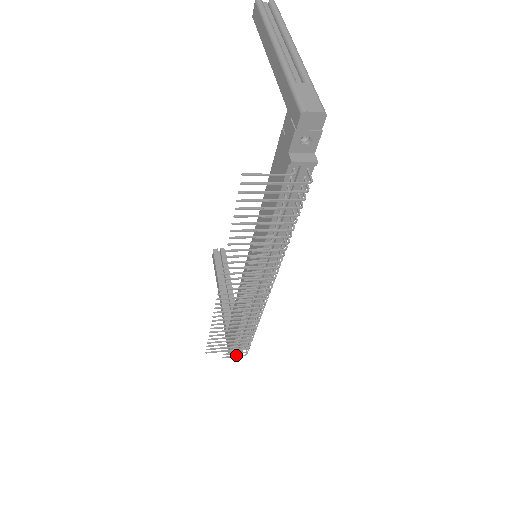
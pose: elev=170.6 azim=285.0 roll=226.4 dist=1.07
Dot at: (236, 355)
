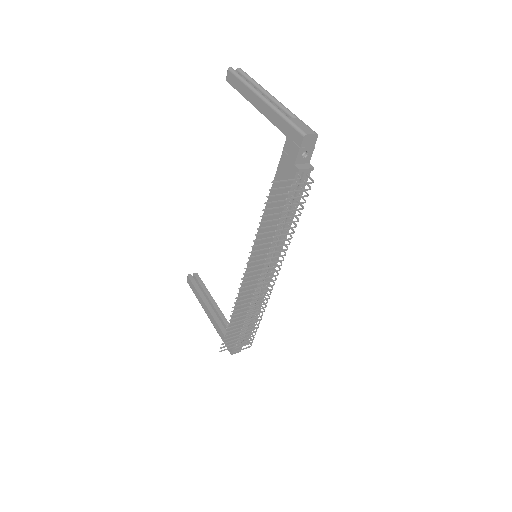
Dot at: (244, 348)
